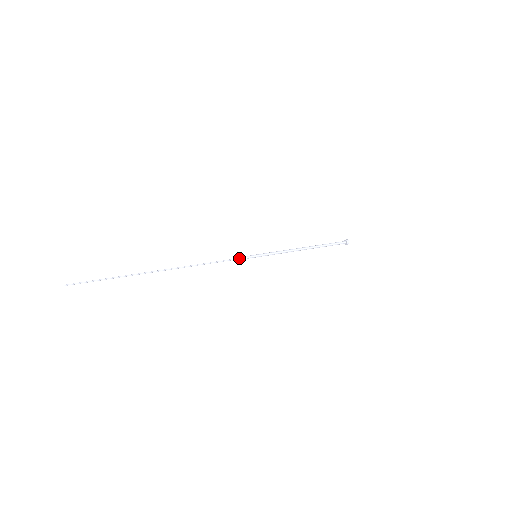
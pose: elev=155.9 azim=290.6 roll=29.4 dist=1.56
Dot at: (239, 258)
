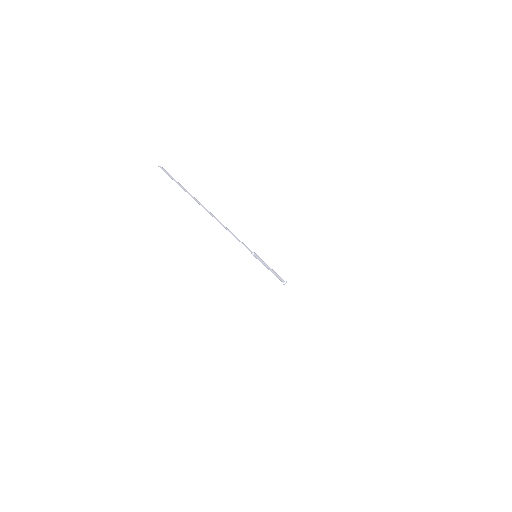
Dot at: (250, 250)
